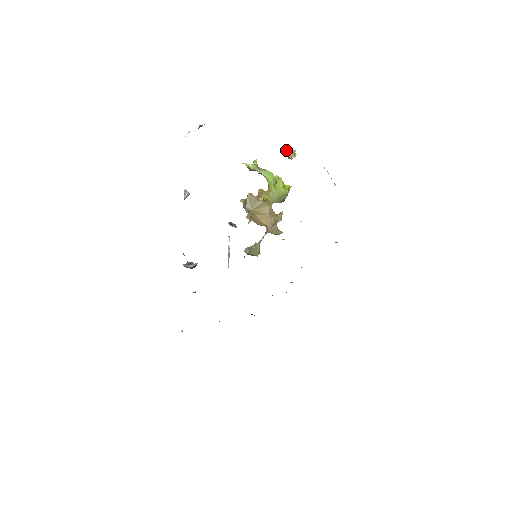
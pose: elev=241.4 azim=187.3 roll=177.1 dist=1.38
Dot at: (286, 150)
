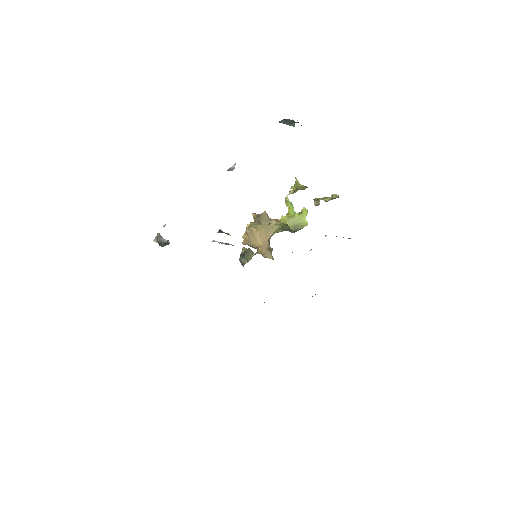
Dot at: (315, 198)
